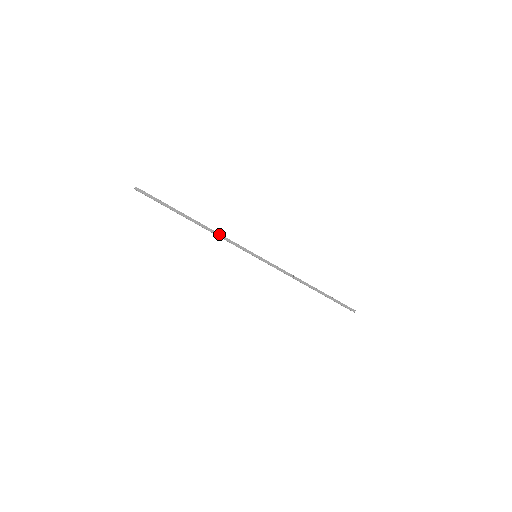
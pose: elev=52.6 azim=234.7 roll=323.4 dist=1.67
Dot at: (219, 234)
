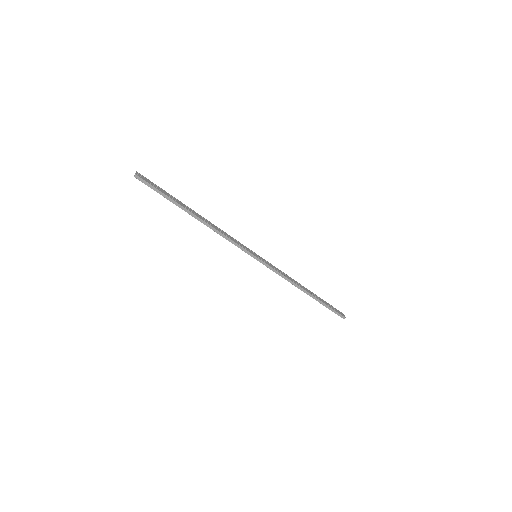
Dot at: (220, 232)
